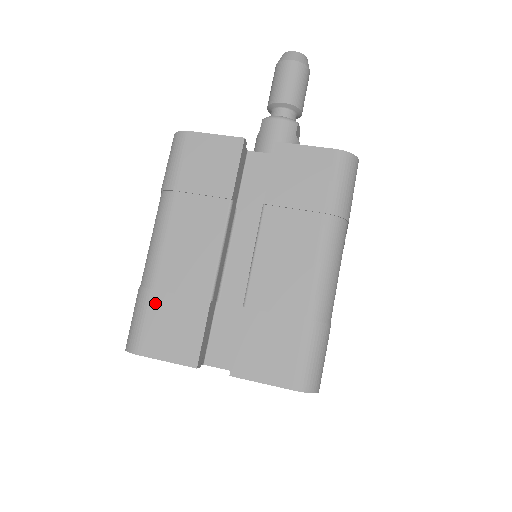
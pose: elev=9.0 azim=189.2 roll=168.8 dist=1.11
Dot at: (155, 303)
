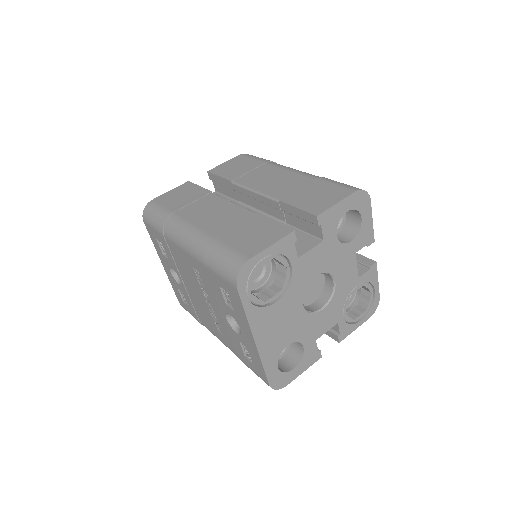
Dot at: (225, 239)
